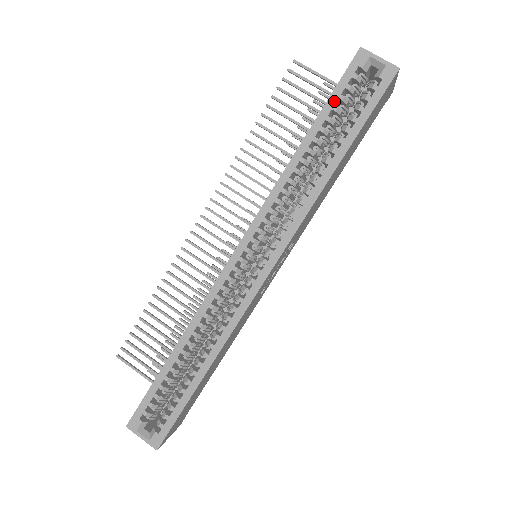
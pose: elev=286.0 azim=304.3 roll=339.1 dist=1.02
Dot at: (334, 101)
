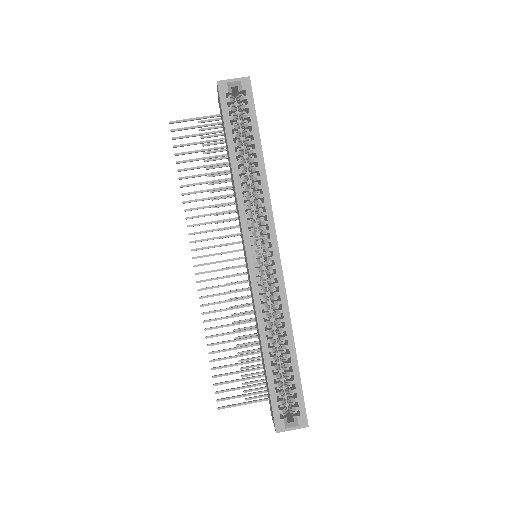
Dot at: (229, 123)
